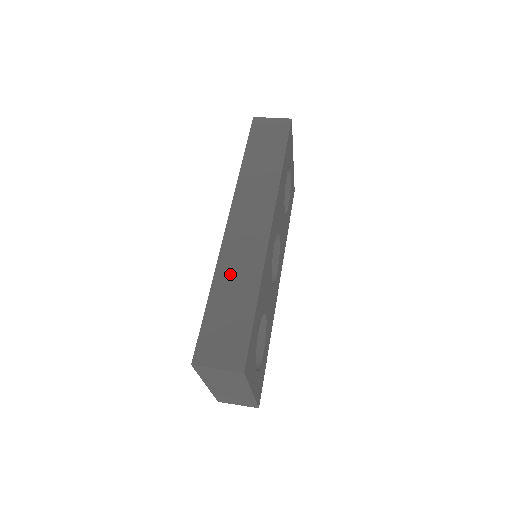
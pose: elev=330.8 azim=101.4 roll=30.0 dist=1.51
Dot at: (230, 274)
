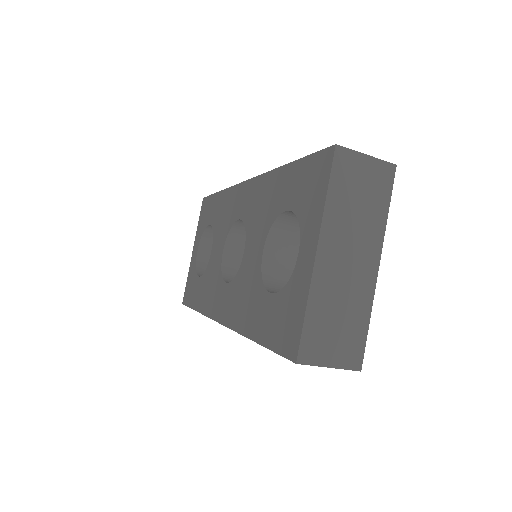
Dot at: occluded
